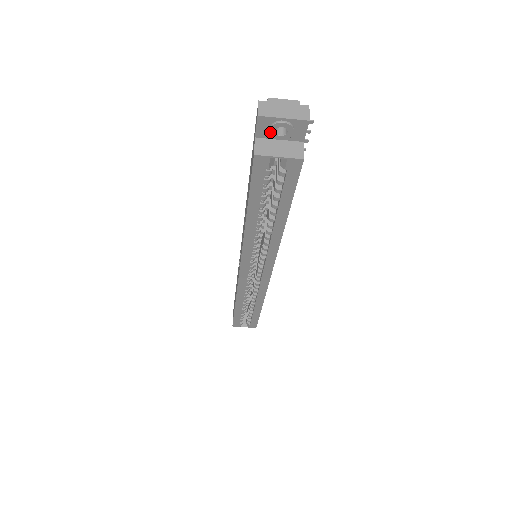
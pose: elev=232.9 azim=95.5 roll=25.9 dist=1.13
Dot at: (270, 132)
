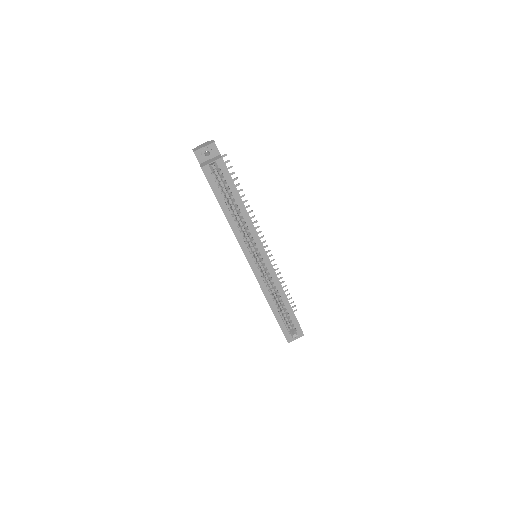
Dot at: (203, 157)
